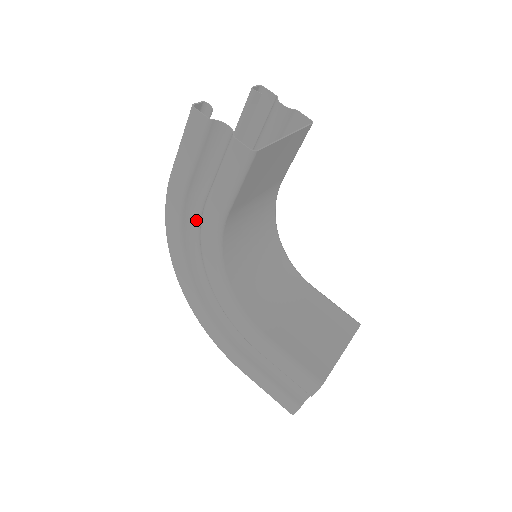
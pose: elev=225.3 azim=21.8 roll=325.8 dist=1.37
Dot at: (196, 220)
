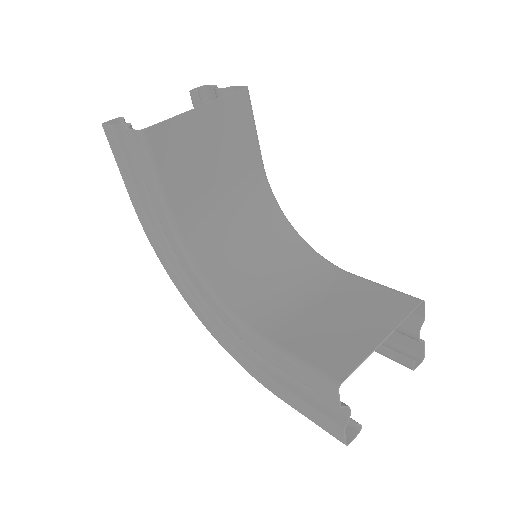
Dot at: occluded
